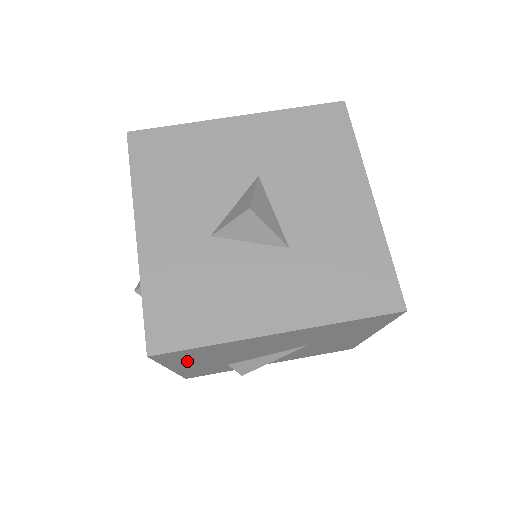
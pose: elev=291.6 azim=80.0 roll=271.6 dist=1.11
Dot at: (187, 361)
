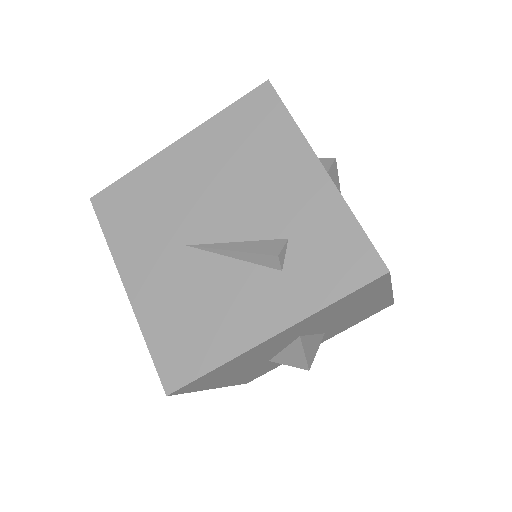
Dot at: occluded
